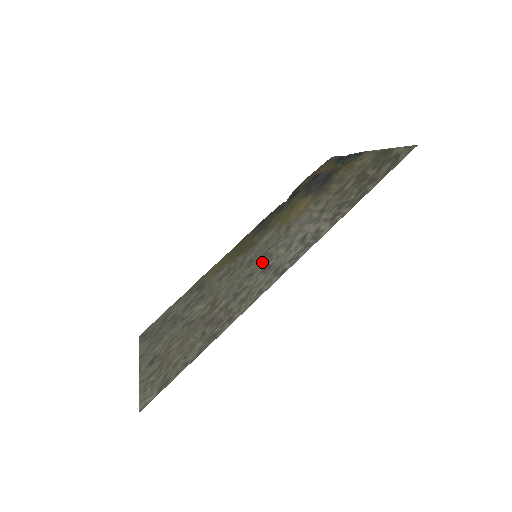
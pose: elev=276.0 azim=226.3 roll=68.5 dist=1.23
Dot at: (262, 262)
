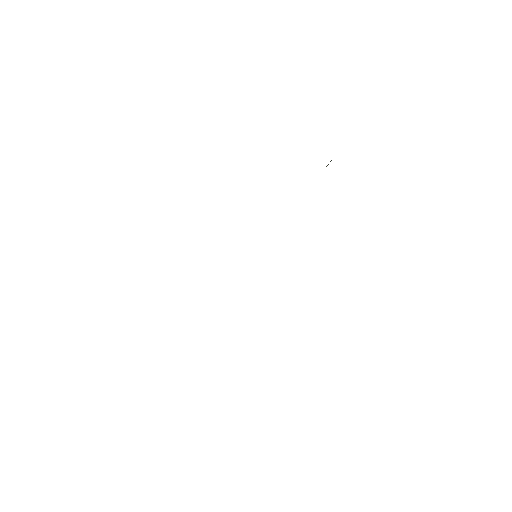
Dot at: occluded
